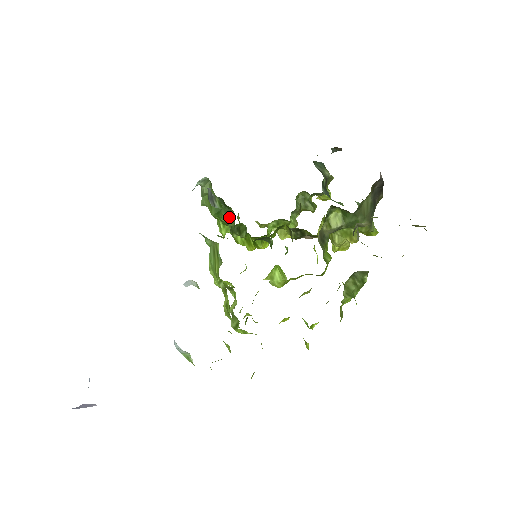
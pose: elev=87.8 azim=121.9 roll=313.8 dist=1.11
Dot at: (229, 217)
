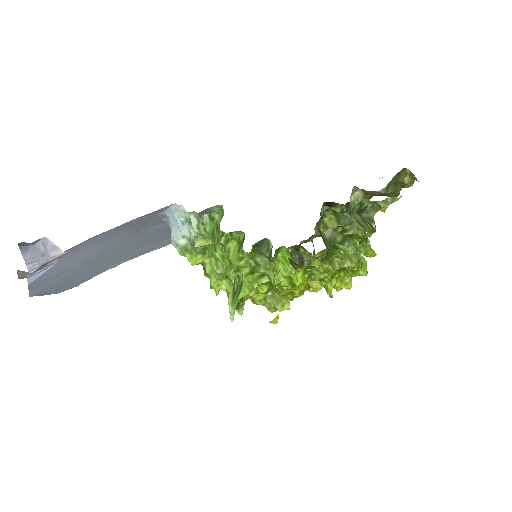
Dot at: occluded
